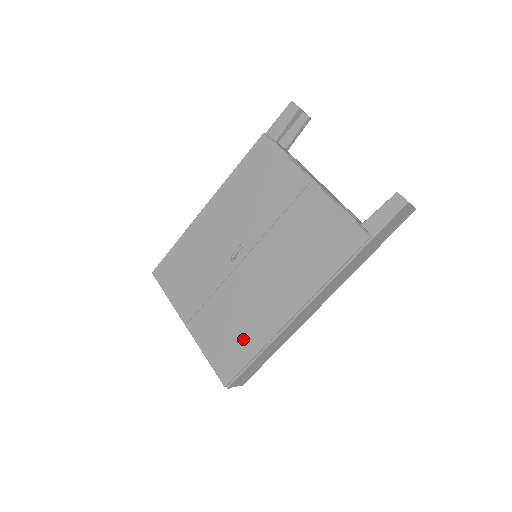
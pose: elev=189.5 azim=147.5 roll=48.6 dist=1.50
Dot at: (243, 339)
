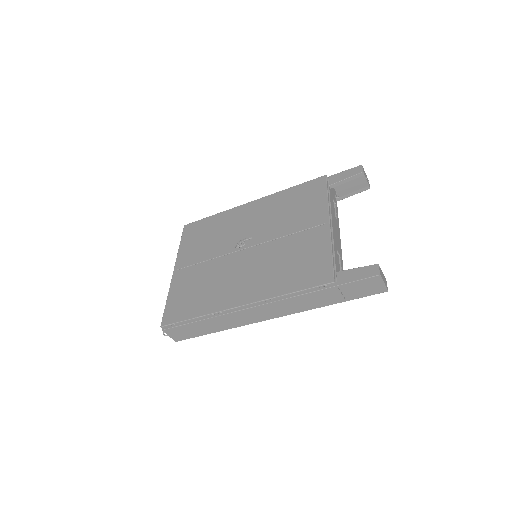
Dot at: (198, 302)
